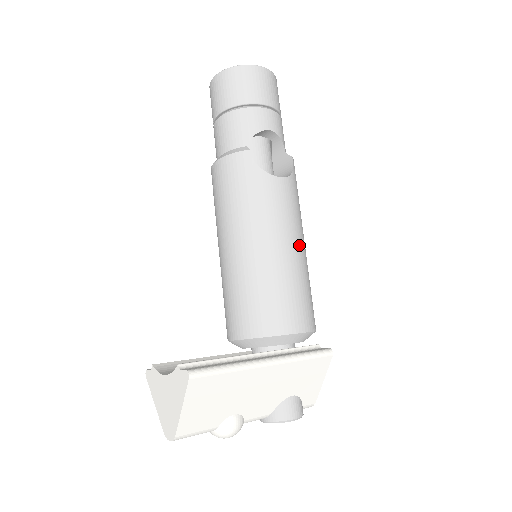
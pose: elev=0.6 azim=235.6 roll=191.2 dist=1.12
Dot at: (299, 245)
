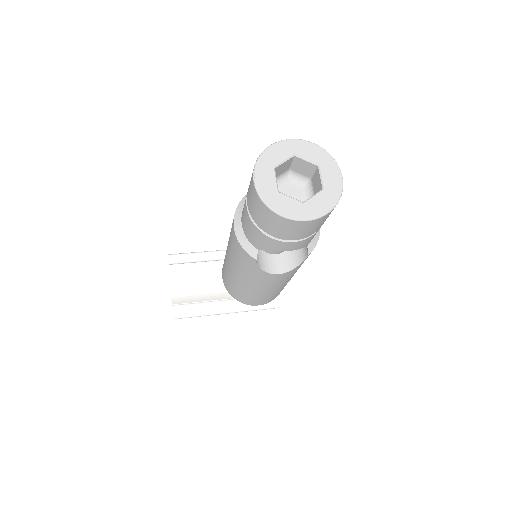
Dot at: (280, 287)
